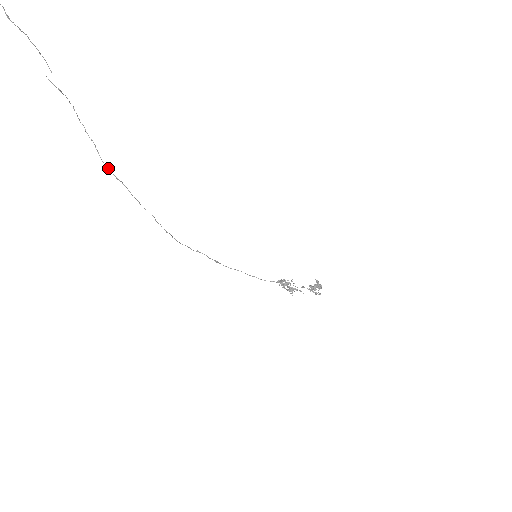
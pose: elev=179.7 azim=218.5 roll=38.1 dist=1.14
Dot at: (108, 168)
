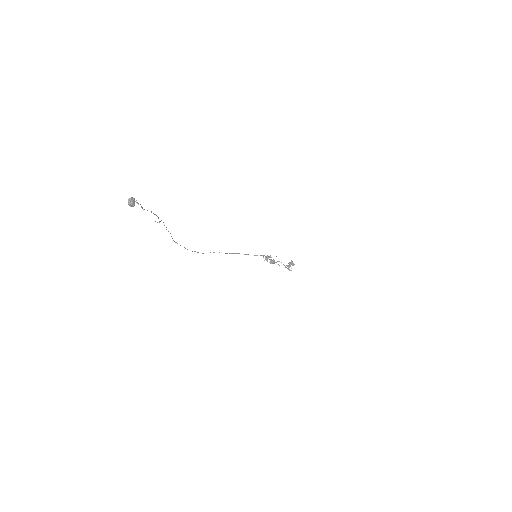
Dot at: (176, 242)
